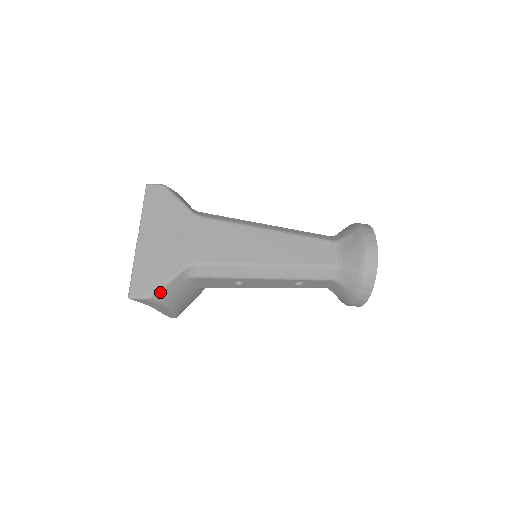
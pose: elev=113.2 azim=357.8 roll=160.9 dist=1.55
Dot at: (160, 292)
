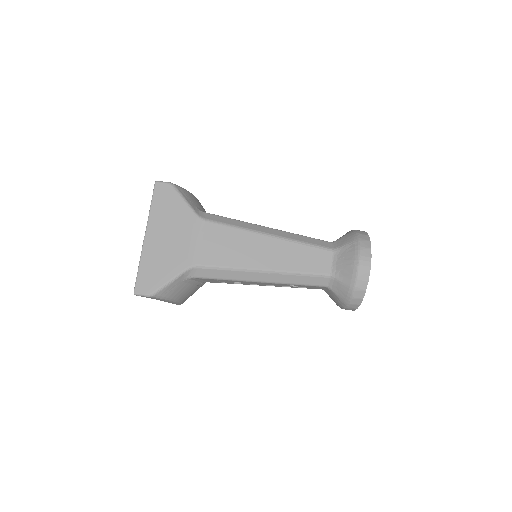
Dot at: (162, 291)
